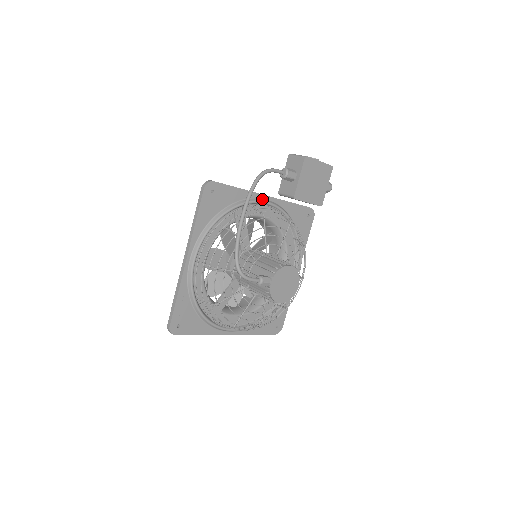
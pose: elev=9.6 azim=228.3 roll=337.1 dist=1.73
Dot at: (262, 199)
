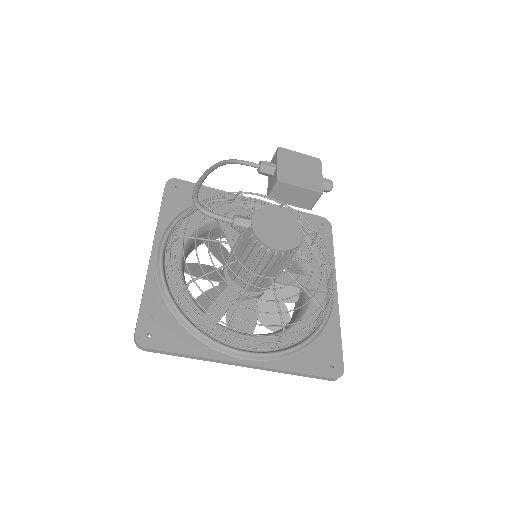
Dot at: occluded
